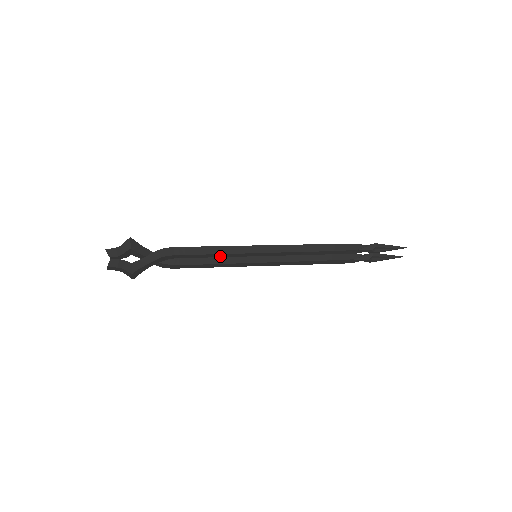
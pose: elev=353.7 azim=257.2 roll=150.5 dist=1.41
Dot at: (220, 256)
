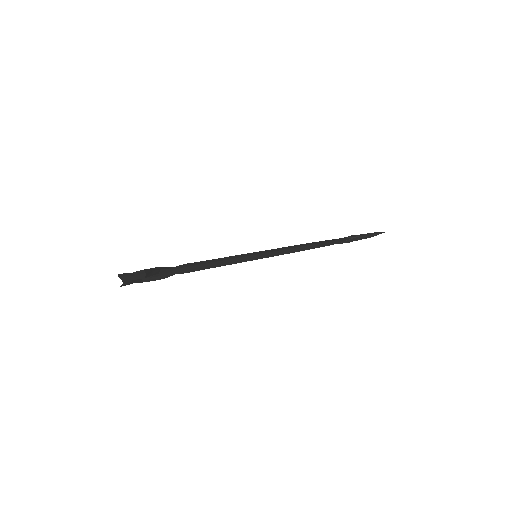
Dot at: occluded
